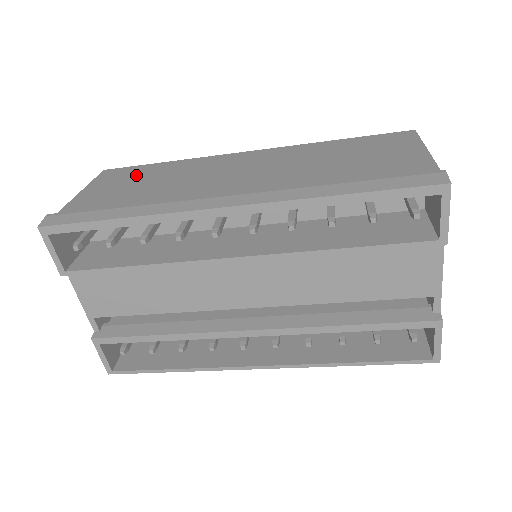
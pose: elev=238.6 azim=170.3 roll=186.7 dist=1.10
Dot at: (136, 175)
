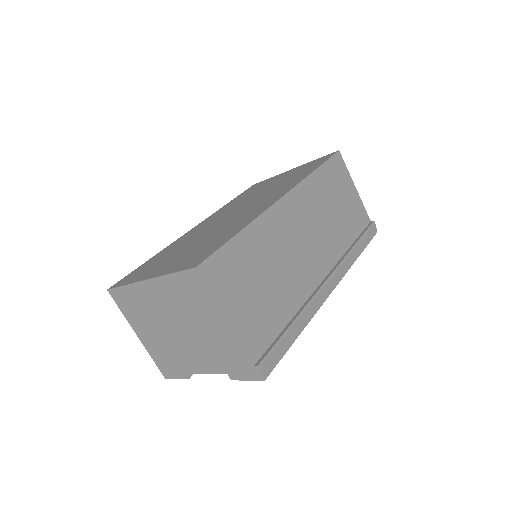
Dot at: (242, 268)
